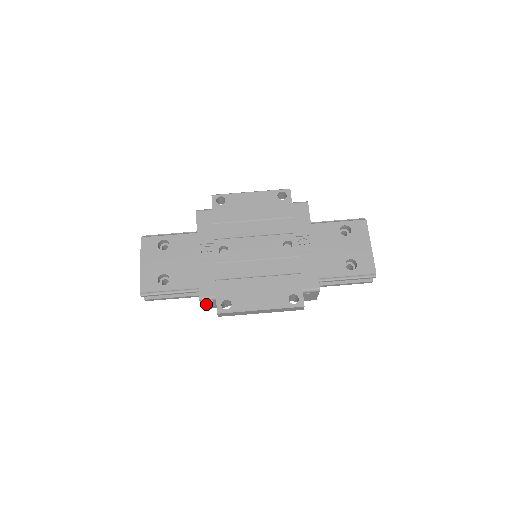
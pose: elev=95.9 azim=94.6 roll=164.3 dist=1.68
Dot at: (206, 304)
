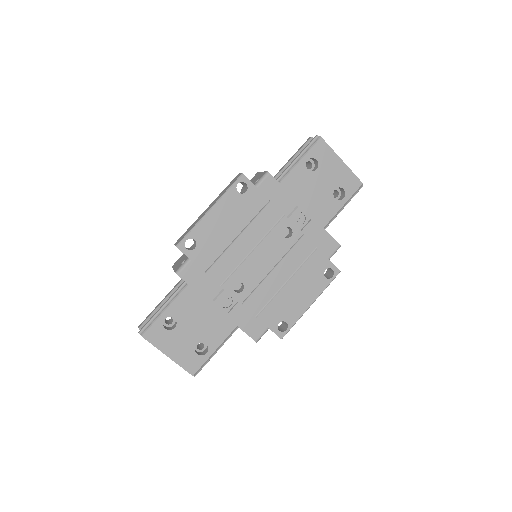
Dot at: occluded
